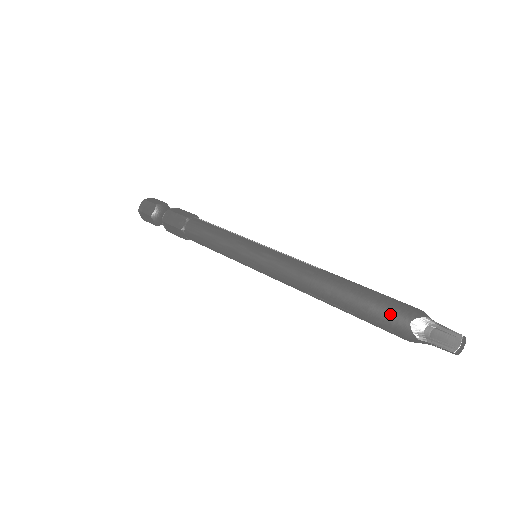
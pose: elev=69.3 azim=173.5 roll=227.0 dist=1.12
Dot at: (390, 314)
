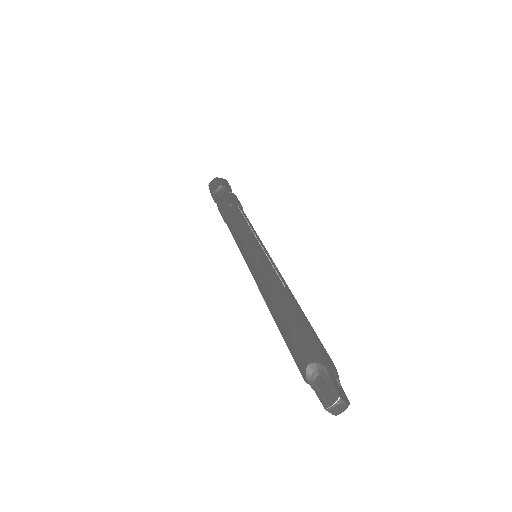
Dot at: (300, 349)
